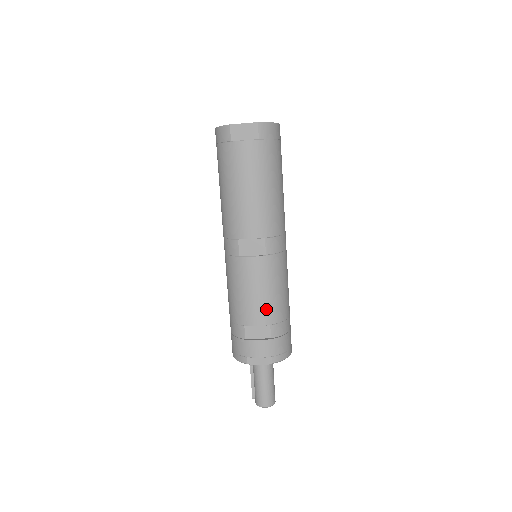
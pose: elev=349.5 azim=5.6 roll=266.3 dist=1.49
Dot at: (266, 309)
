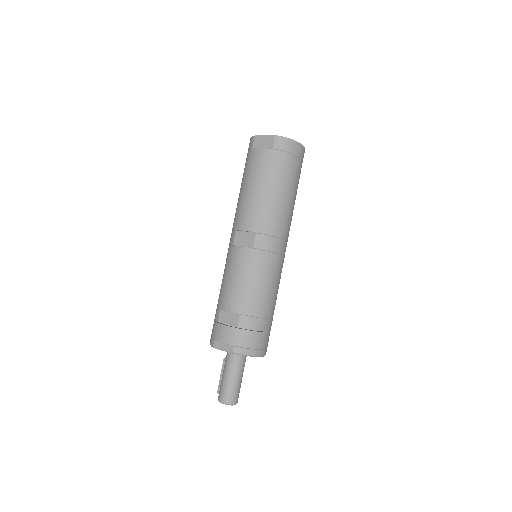
Dot at: (240, 298)
